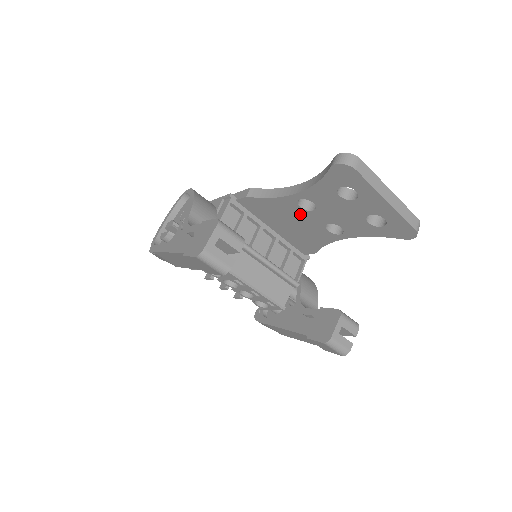
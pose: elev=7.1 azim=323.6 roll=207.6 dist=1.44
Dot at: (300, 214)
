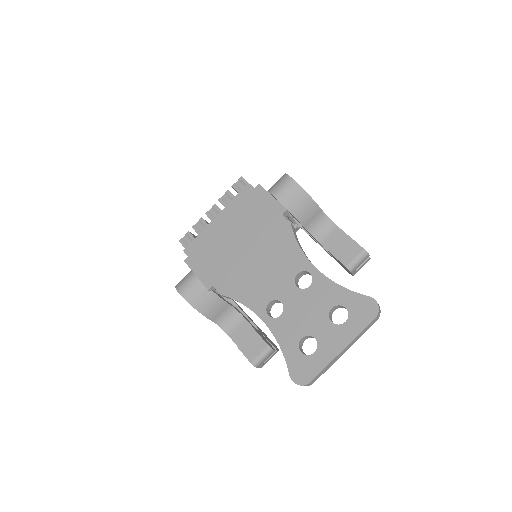
Dot at: occluded
